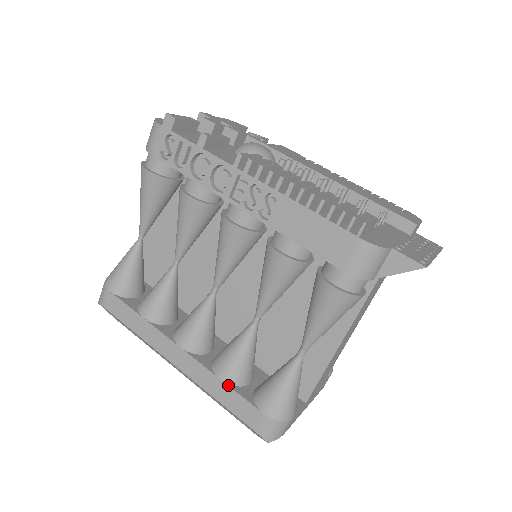
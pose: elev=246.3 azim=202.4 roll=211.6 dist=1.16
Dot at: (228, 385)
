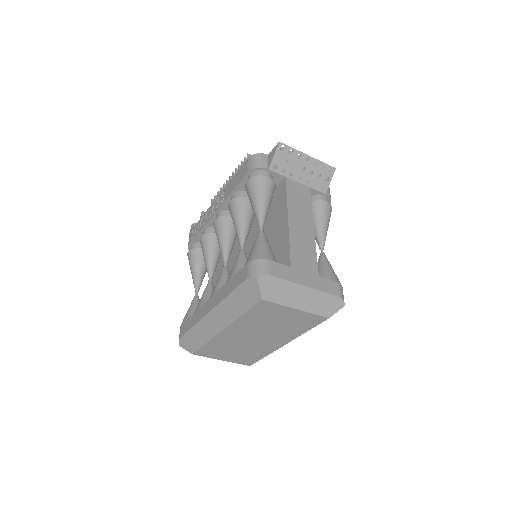
Dot at: (231, 279)
